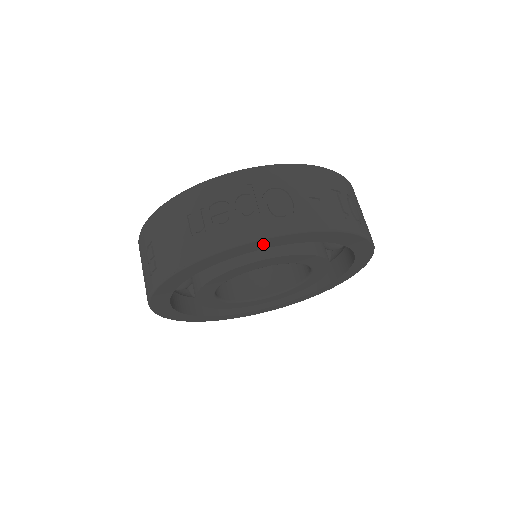
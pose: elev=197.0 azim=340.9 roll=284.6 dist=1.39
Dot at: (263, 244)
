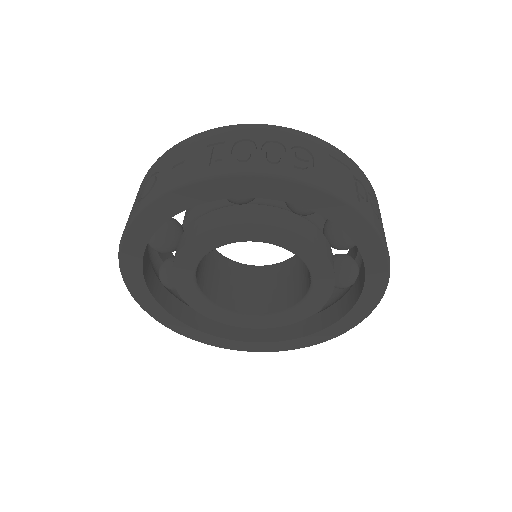
Dot at: (141, 230)
